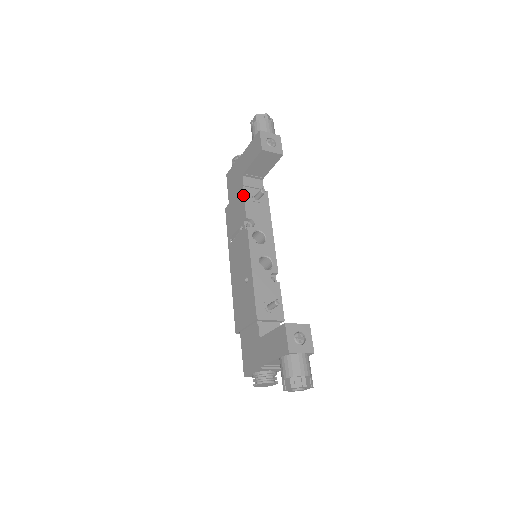
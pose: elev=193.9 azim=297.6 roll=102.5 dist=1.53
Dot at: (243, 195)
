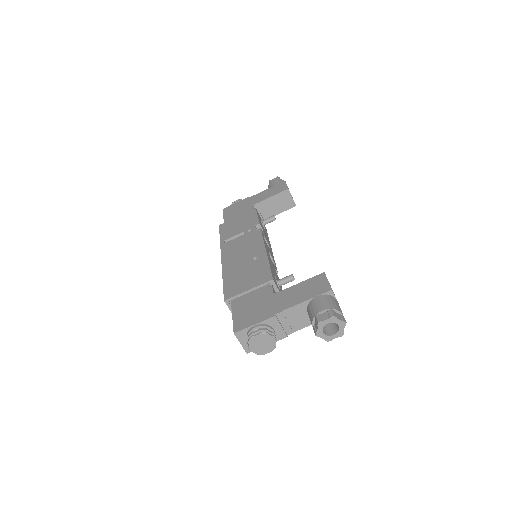
Dot at: (256, 212)
